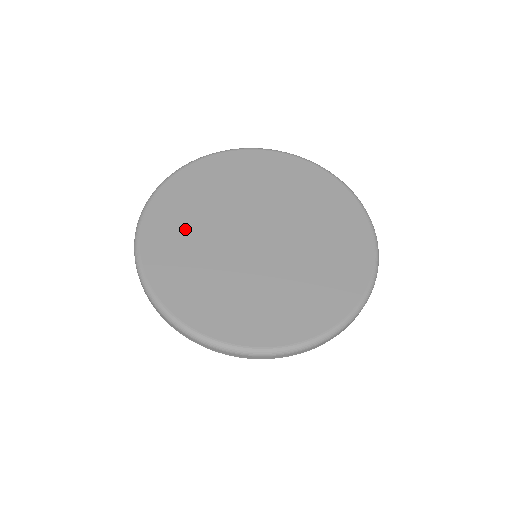
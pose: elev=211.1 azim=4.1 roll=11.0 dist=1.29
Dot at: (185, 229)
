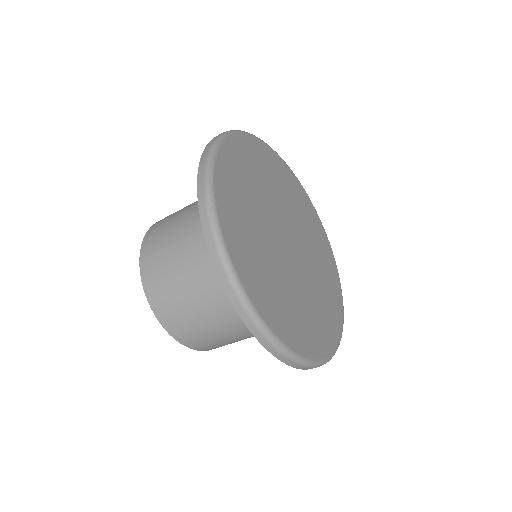
Dot at: (255, 175)
